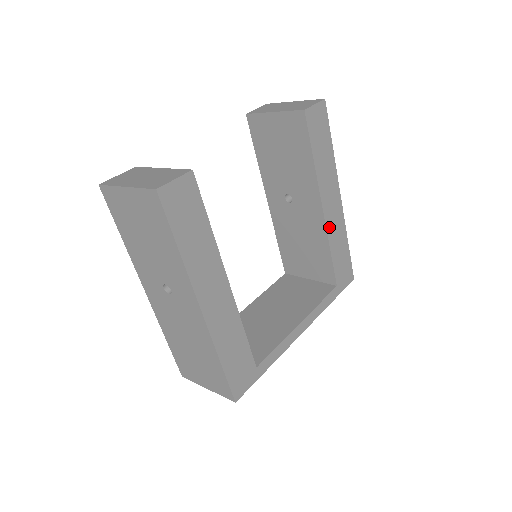
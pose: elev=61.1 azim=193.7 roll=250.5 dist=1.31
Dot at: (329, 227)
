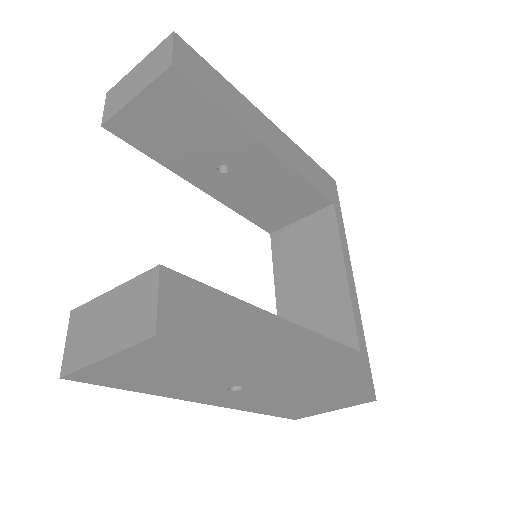
Dot at: (288, 160)
